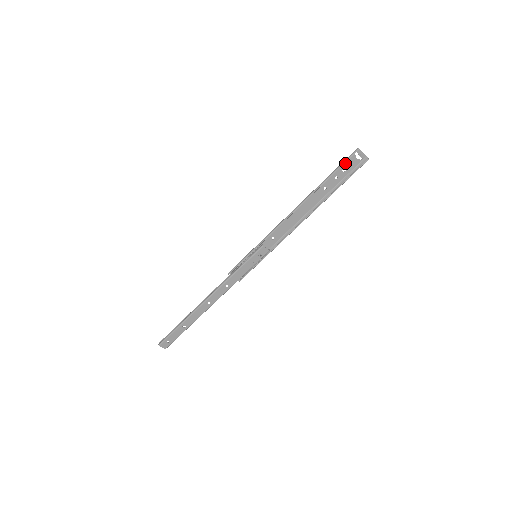
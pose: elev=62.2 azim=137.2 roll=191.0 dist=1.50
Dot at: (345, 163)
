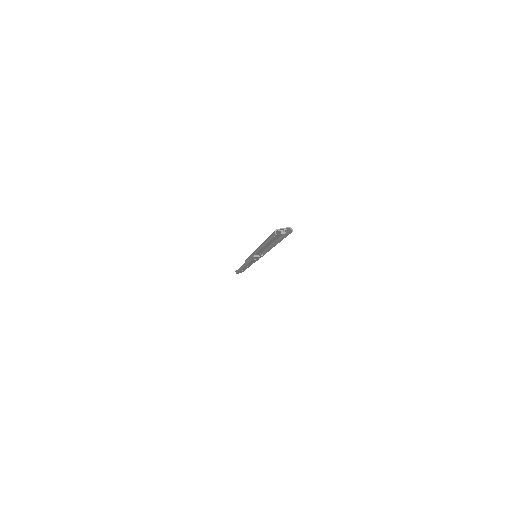
Dot at: occluded
